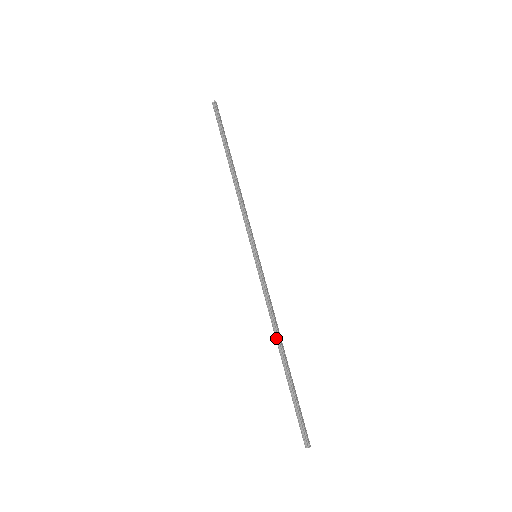
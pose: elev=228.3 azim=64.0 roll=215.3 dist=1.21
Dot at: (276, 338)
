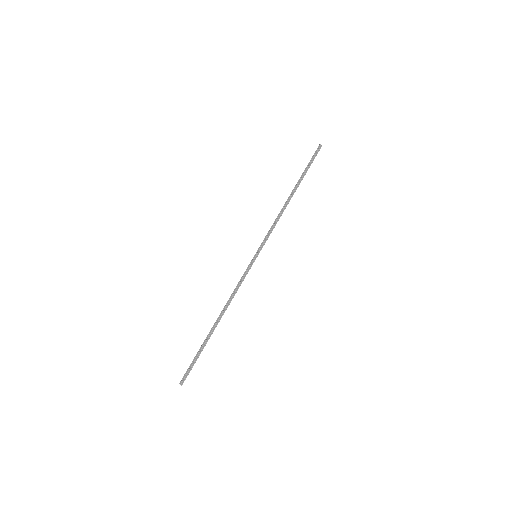
Dot at: (222, 311)
